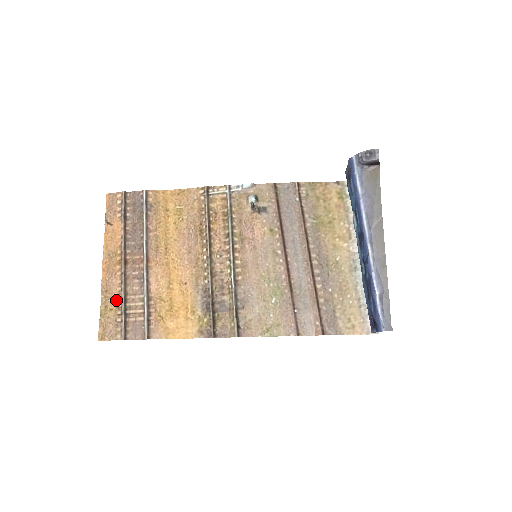
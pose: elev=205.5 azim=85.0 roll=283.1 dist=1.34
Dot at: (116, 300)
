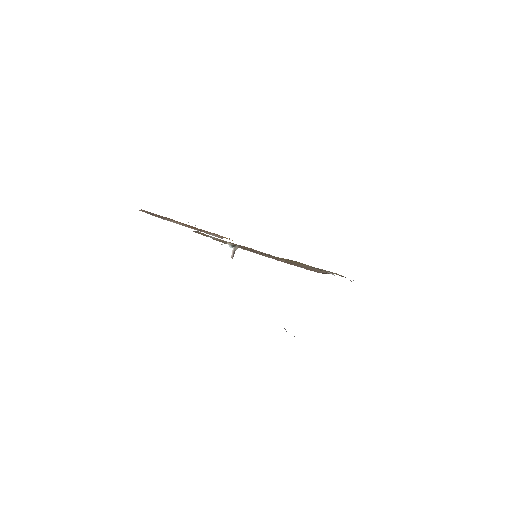
Dot at: occluded
